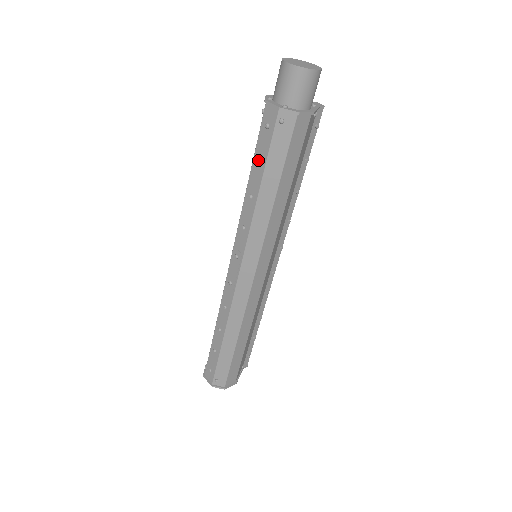
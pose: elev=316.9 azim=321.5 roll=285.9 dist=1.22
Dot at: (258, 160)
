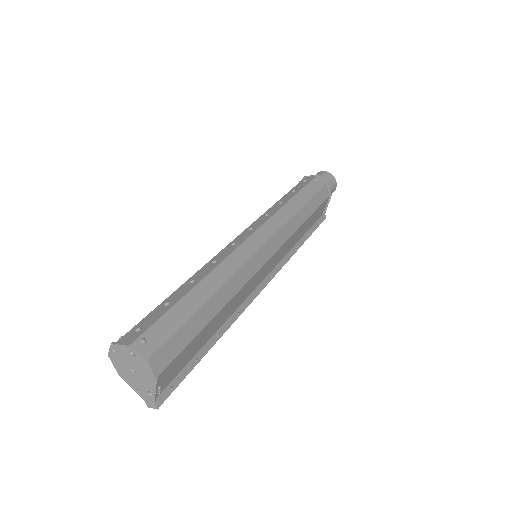
Dot at: (293, 190)
